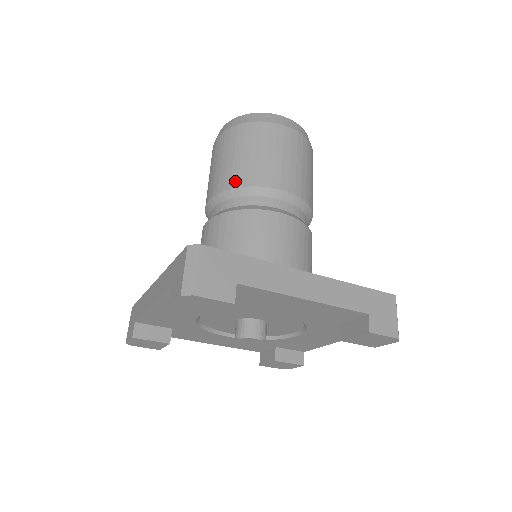
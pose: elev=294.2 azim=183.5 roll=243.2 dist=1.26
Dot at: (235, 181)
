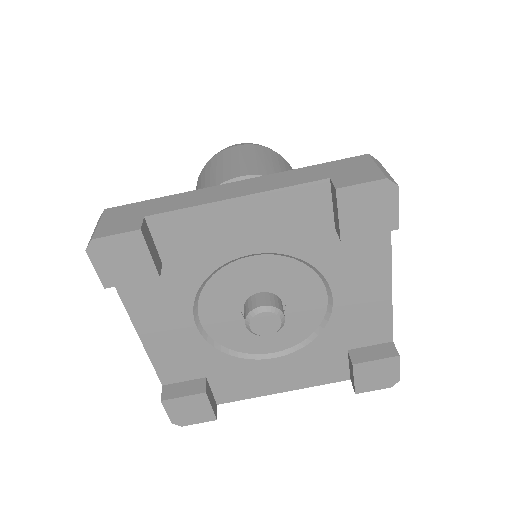
Dot at: occluded
